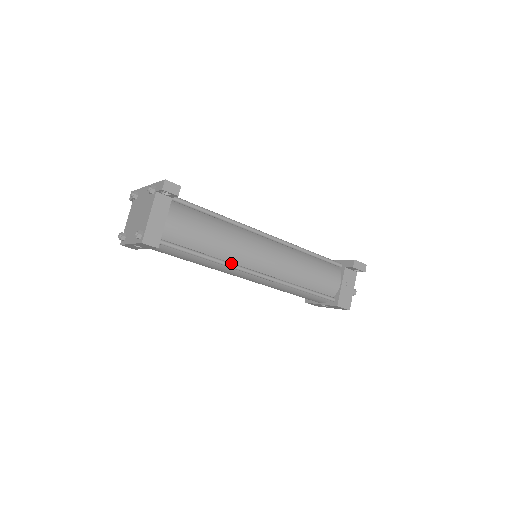
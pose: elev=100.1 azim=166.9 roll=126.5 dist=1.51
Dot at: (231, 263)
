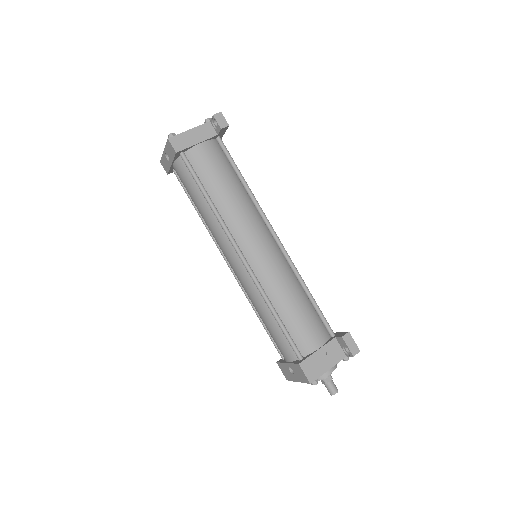
Dot at: (225, 223)
